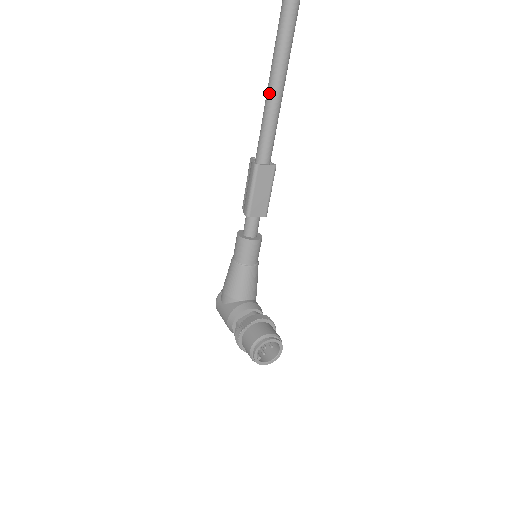
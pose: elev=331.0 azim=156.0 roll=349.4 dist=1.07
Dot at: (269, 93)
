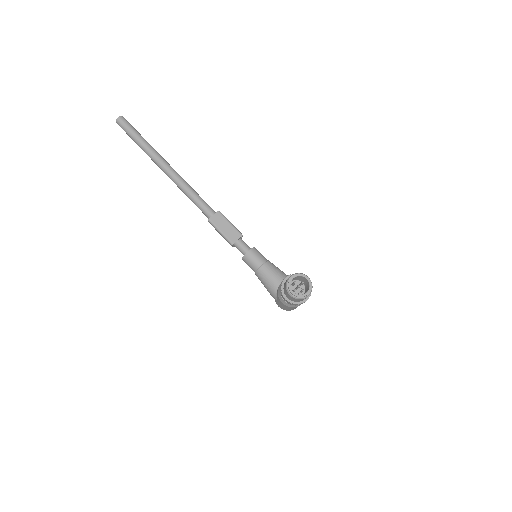
Dot at: (182, 190)
